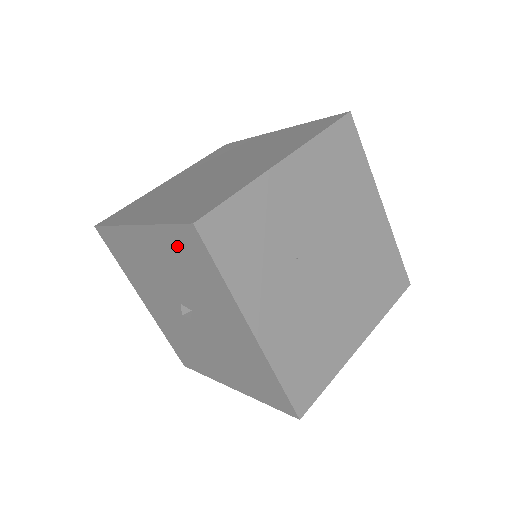
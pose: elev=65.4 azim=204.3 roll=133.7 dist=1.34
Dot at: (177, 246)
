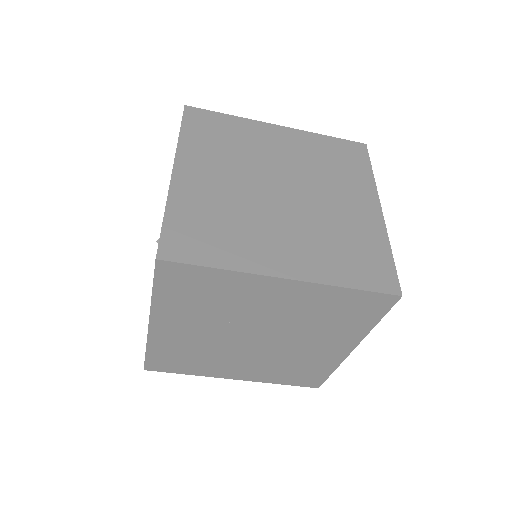
Dot at: occluded
